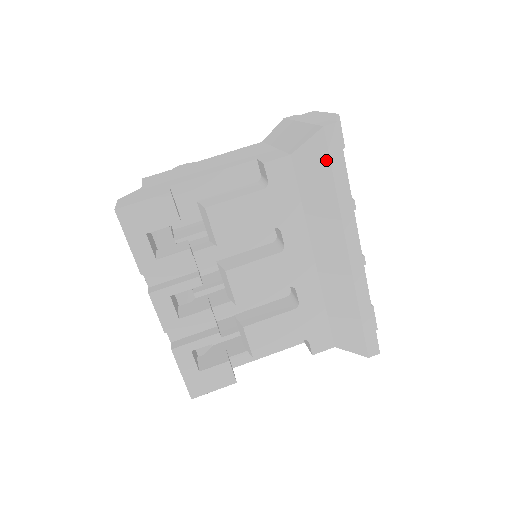
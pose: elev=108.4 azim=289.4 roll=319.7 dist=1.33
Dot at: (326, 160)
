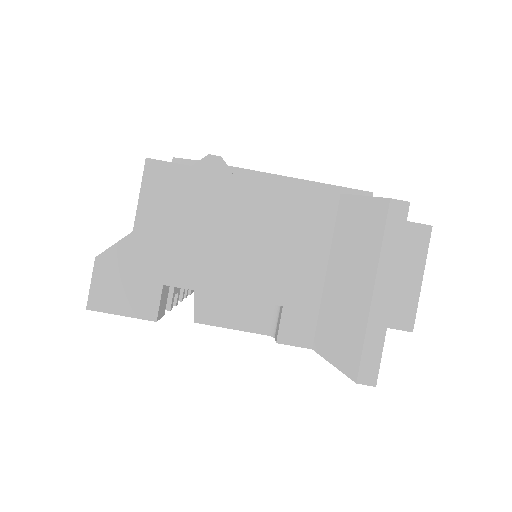
Dot at: occluded
